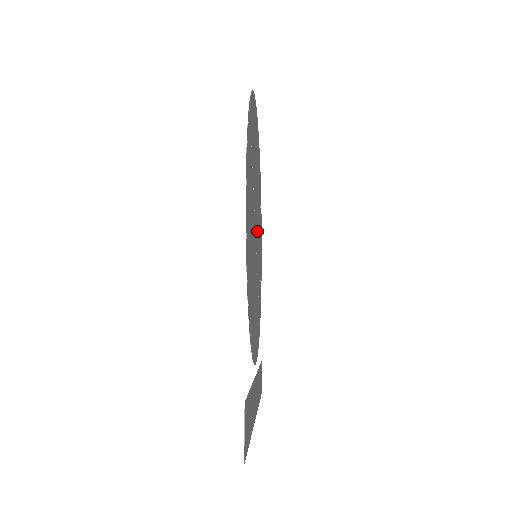
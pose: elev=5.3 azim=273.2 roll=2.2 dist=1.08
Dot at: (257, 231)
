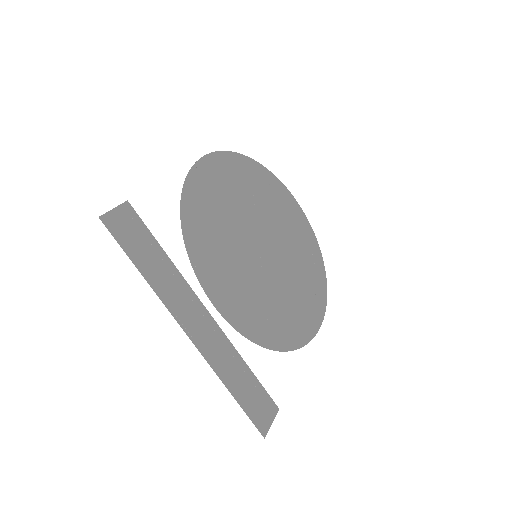
Dot at: (277, 262)
